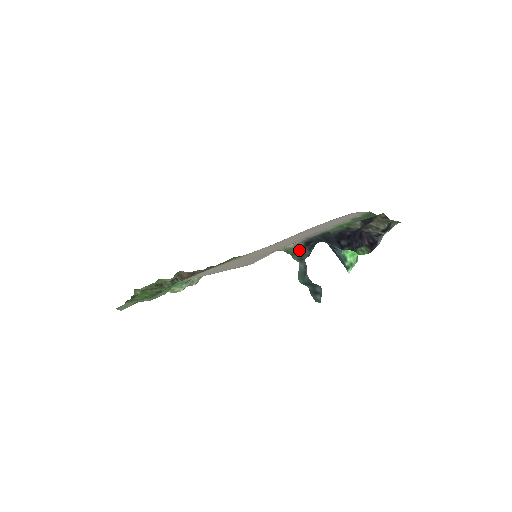
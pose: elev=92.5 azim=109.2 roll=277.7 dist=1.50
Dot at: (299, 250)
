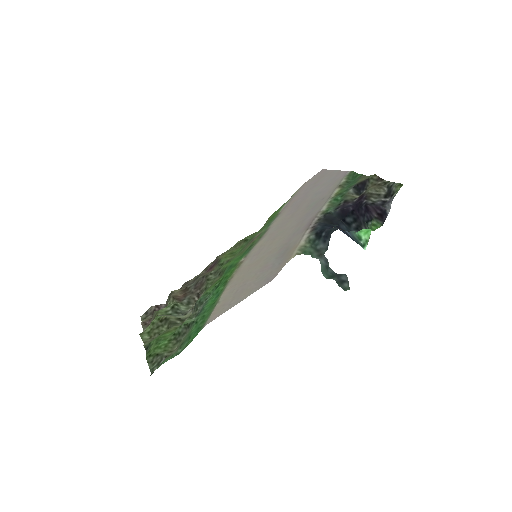
Dot at: (314, 246)
